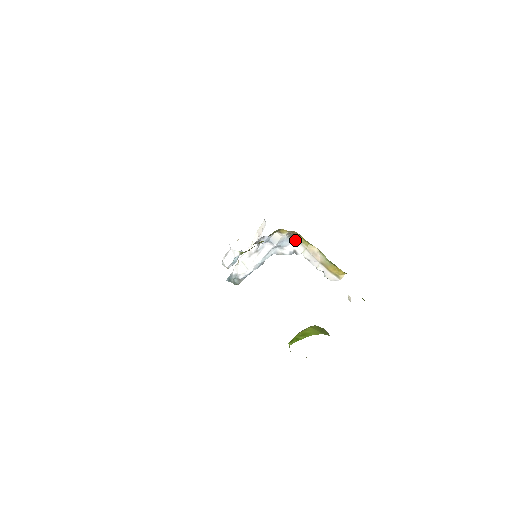
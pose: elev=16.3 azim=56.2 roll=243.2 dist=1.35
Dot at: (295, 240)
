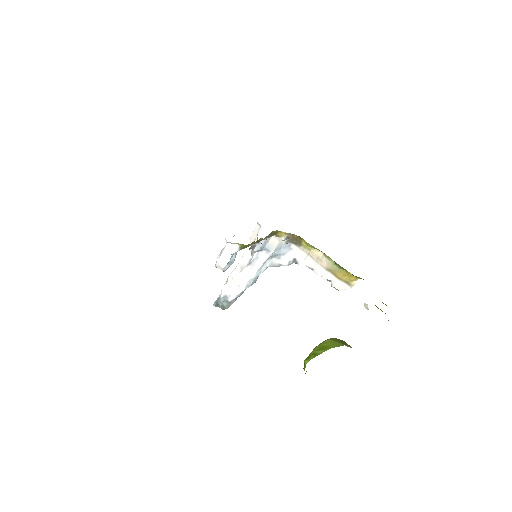
Dot at: (295, 245)
